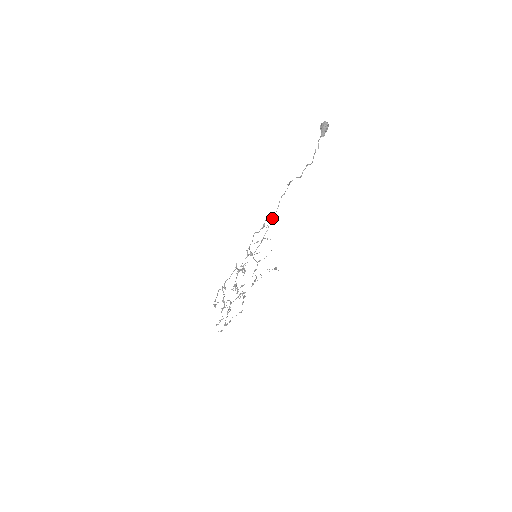
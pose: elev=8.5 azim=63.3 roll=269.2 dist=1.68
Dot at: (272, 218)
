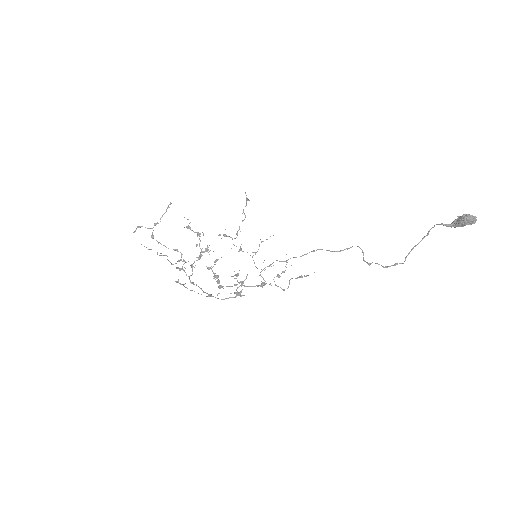
Dot at: occluded
